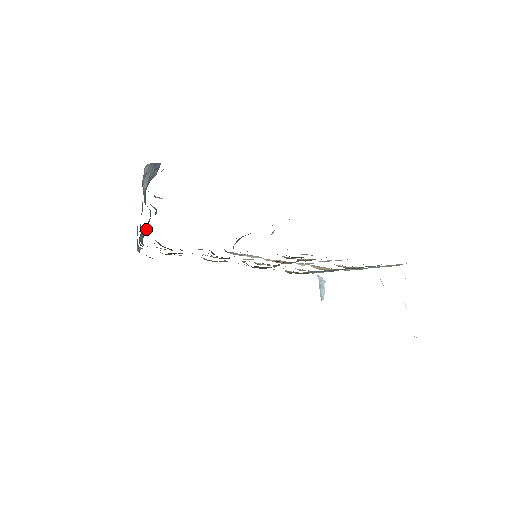
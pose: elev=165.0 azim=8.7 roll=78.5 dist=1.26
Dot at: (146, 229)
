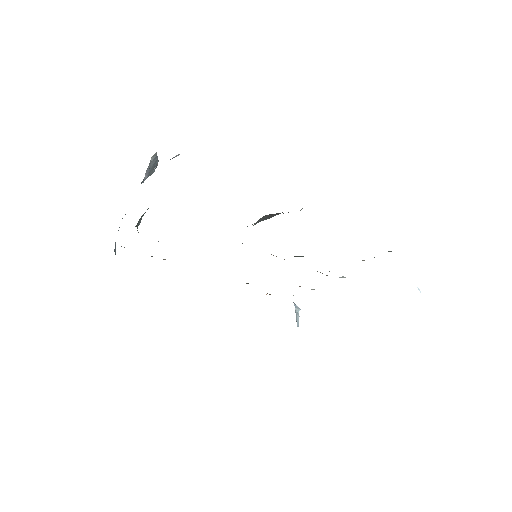
Dot at: occluded
